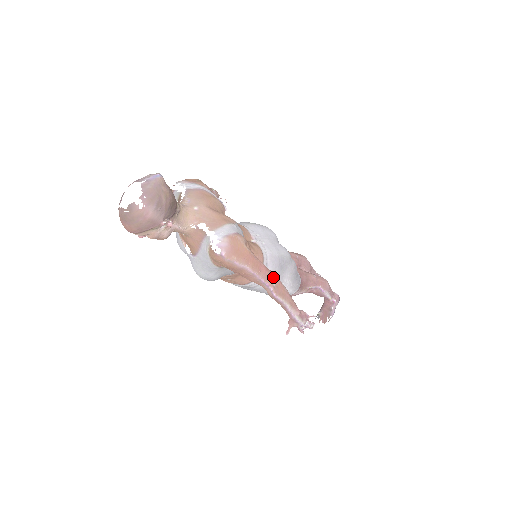
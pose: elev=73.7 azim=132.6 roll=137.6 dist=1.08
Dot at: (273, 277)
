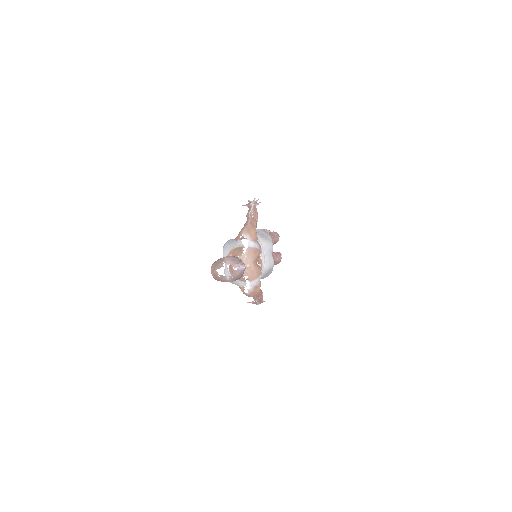
Dot at: (261, 295)
